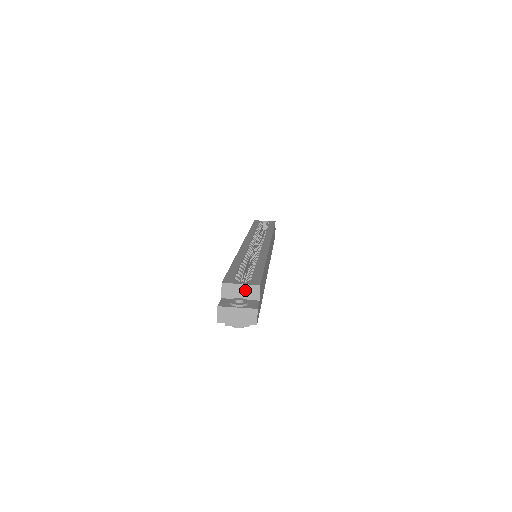
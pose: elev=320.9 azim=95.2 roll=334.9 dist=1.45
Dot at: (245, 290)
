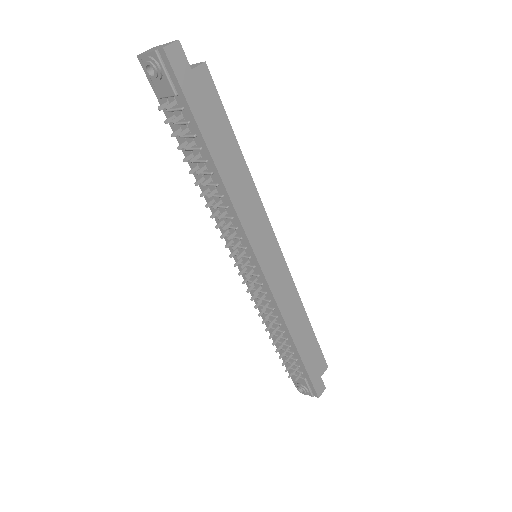
Dot at: occluded
